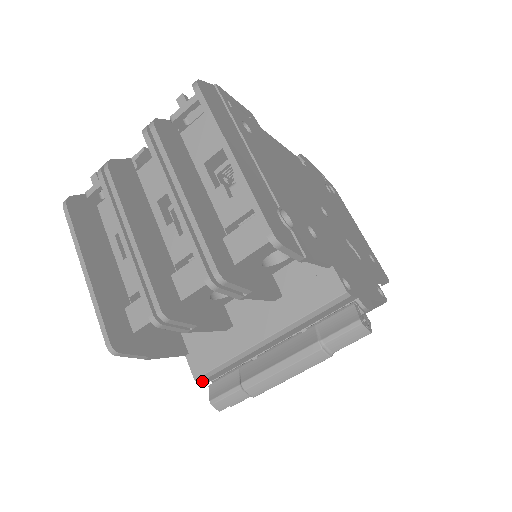
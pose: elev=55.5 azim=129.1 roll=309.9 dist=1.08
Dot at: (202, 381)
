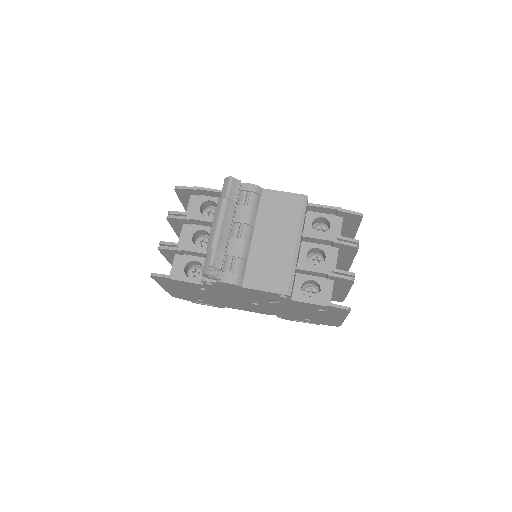
Dot at: (205, 280)
